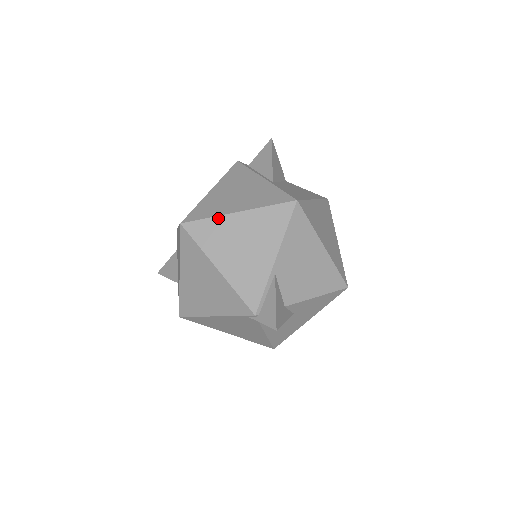
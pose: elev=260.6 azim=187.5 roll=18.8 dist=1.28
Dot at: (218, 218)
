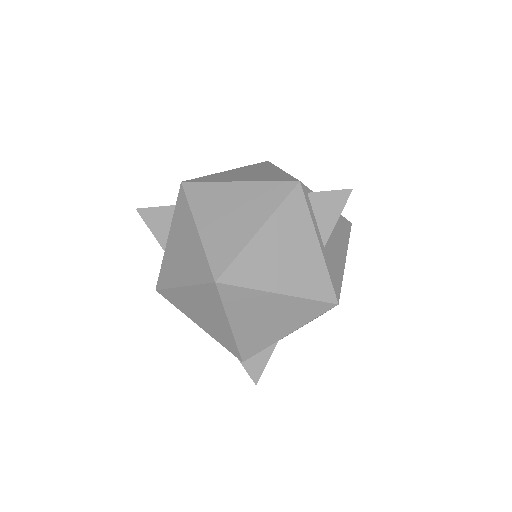
Dot at: (257, 292)
